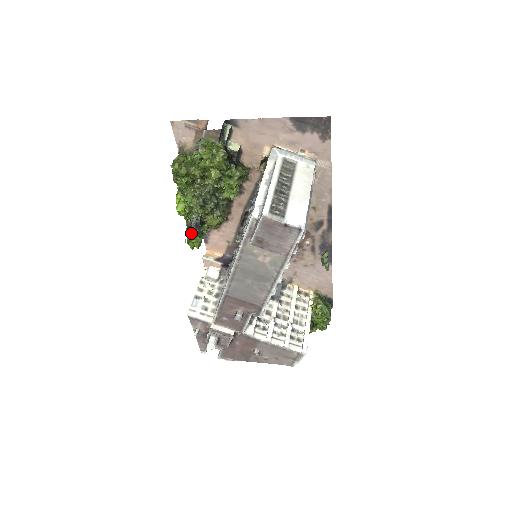
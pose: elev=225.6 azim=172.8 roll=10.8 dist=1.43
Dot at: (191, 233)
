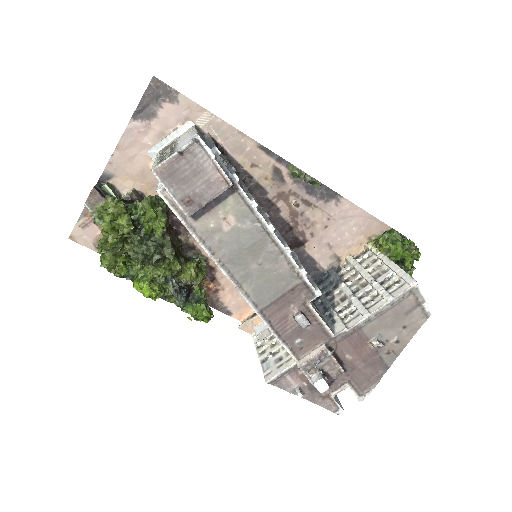
Dot at: (179, 302)
